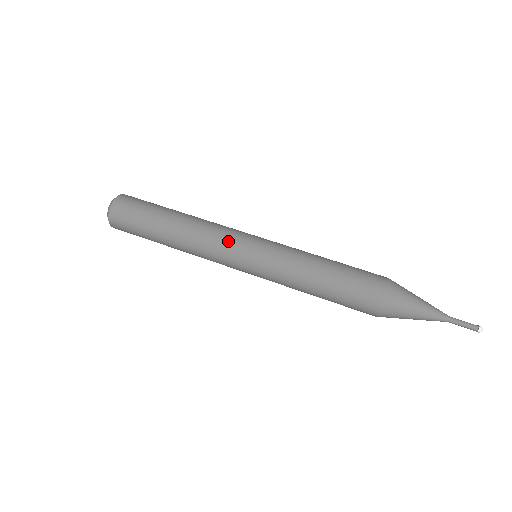
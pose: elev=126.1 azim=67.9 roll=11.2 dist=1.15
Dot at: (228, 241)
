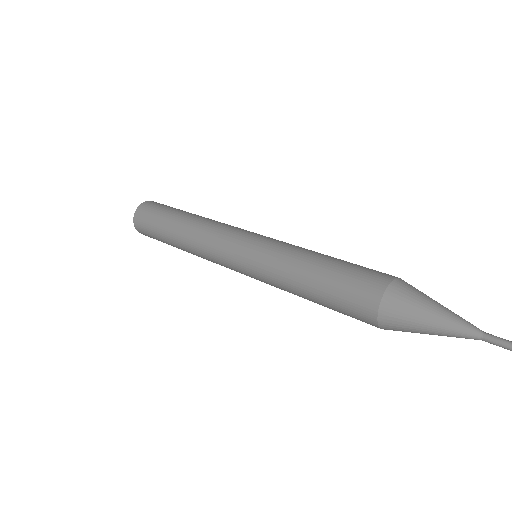
Dot at: (221, 244)
